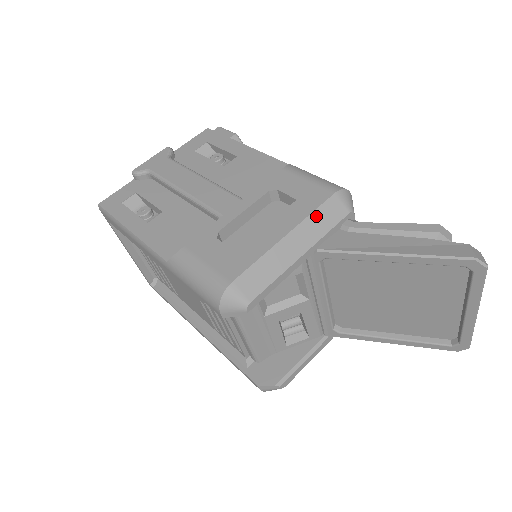
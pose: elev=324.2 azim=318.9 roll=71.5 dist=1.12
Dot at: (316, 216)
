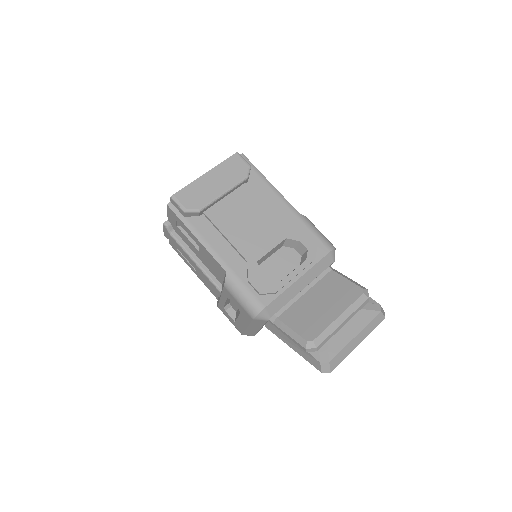
Dot at: (253, 324)
